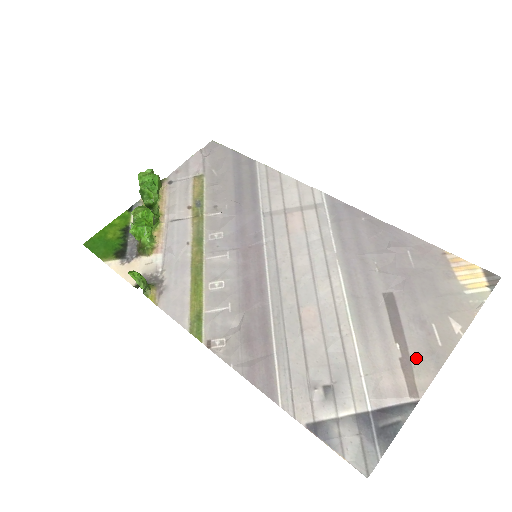
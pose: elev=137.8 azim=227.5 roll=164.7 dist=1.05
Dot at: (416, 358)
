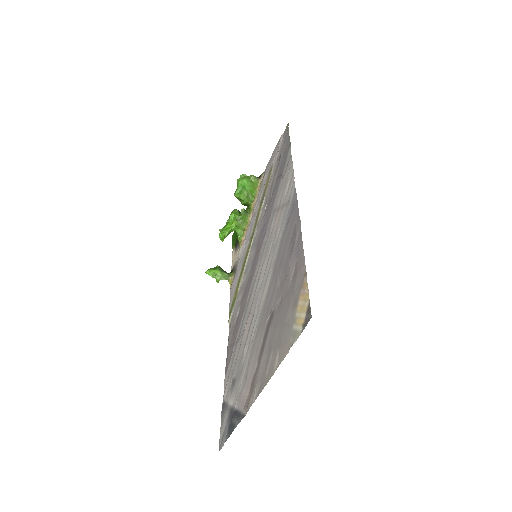
Dot at: (256, 380)
